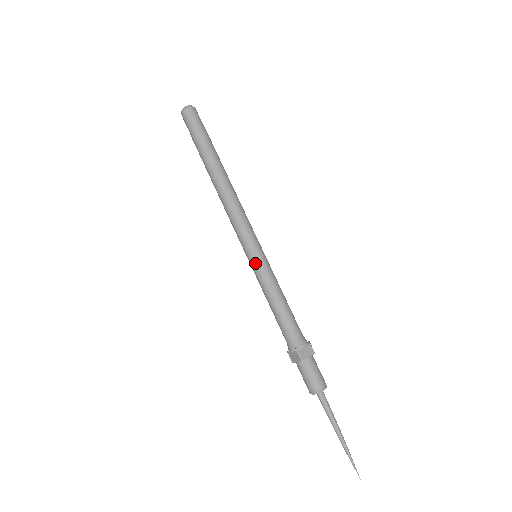
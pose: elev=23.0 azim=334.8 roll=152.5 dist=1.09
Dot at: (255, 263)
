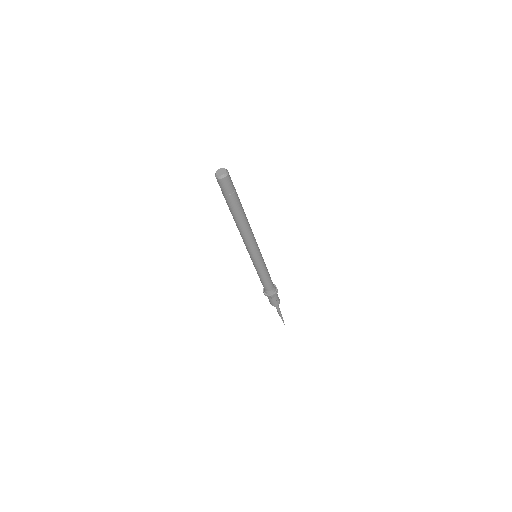
Dot at: (257, 264)
